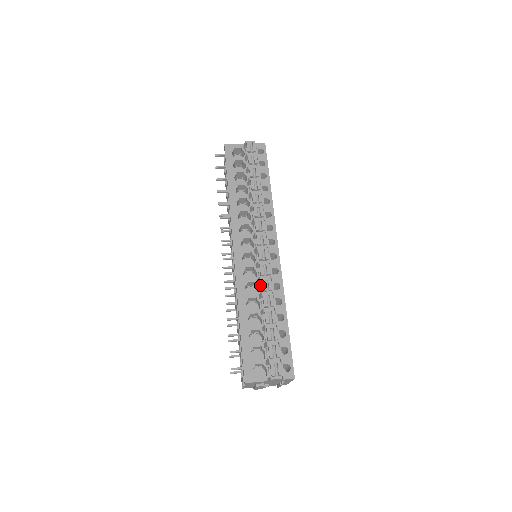
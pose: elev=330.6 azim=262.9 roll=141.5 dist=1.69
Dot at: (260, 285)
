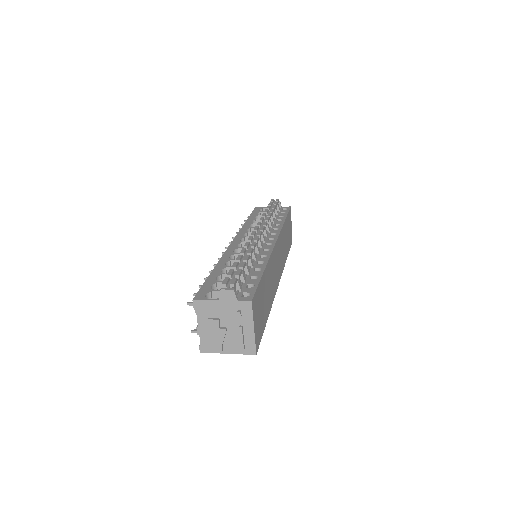
Dot at: occluded
